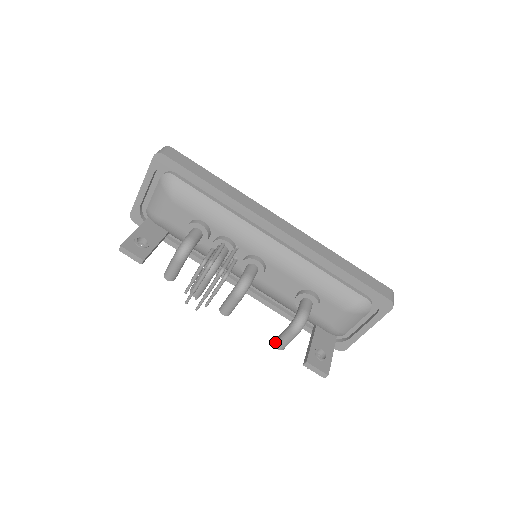
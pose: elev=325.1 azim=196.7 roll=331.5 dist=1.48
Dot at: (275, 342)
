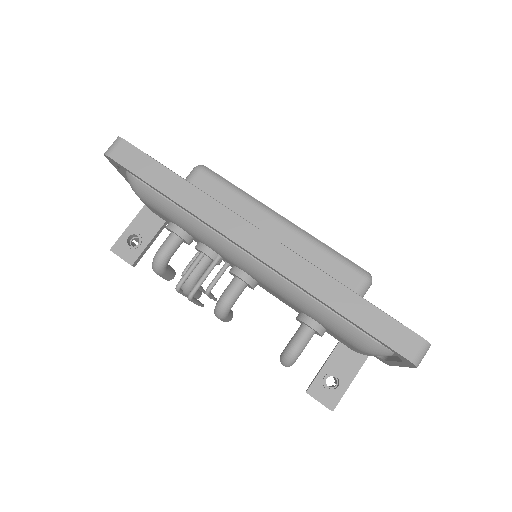
Dot at: occluded
